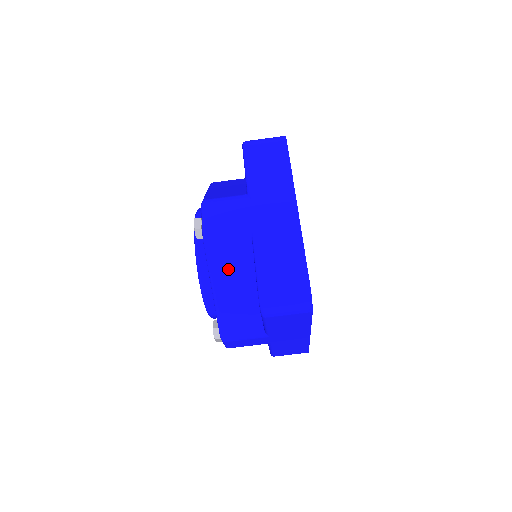
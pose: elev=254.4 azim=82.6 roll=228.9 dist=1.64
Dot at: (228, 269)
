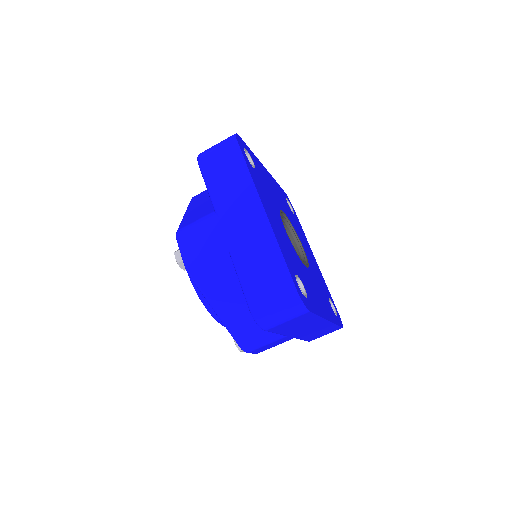
Dot at: (221, 290)
